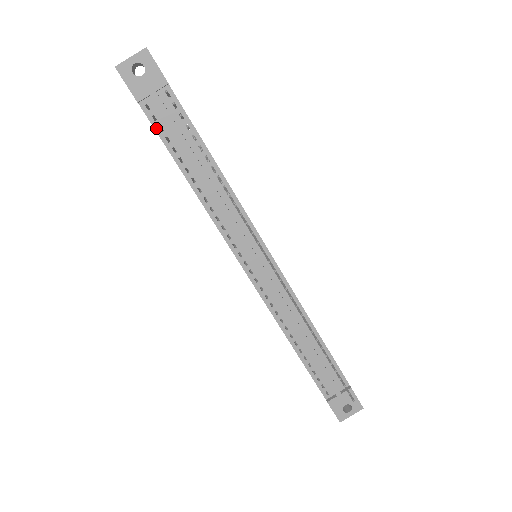
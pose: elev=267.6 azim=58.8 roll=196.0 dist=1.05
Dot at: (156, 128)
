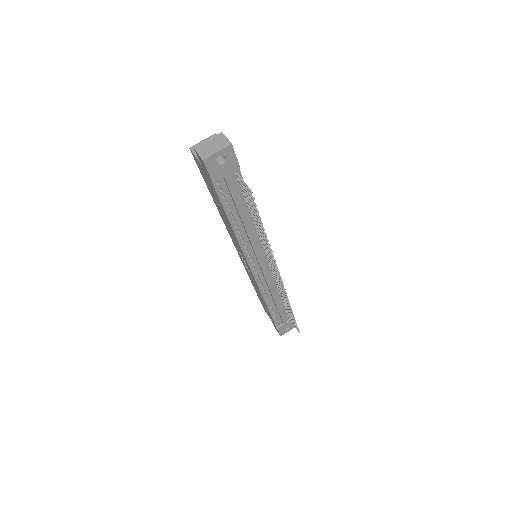
Dot at: (220, 197)
